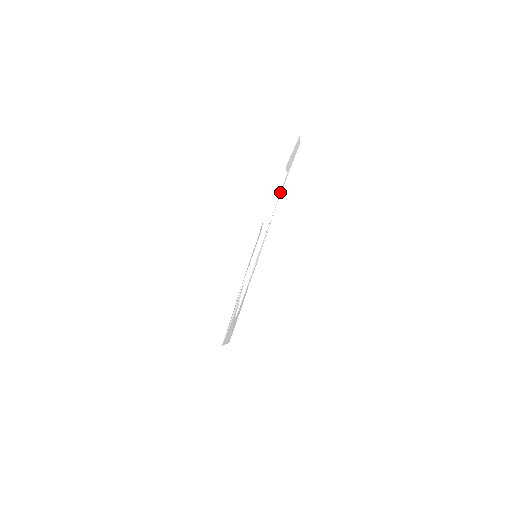
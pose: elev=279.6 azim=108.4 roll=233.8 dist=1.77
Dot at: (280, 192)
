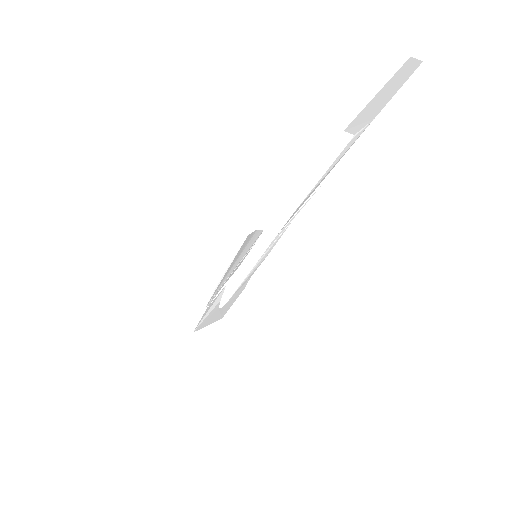
Dot at: occluded
